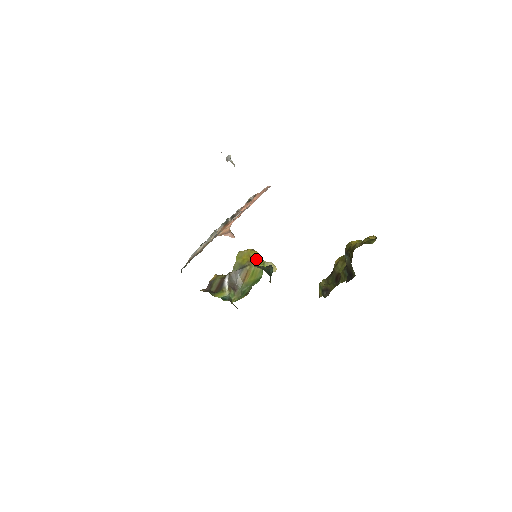
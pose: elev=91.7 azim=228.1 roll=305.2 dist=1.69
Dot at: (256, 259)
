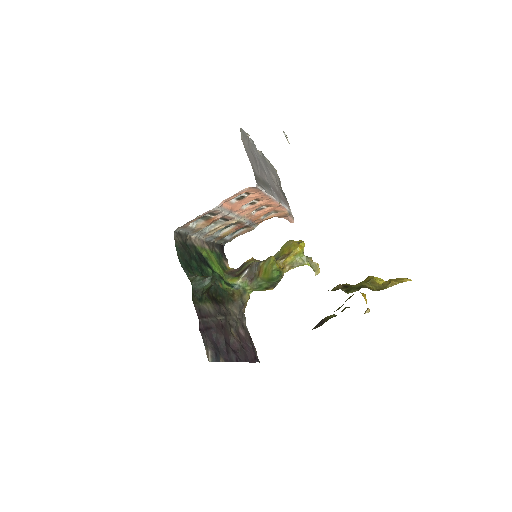
Dot at: (271, 257)
